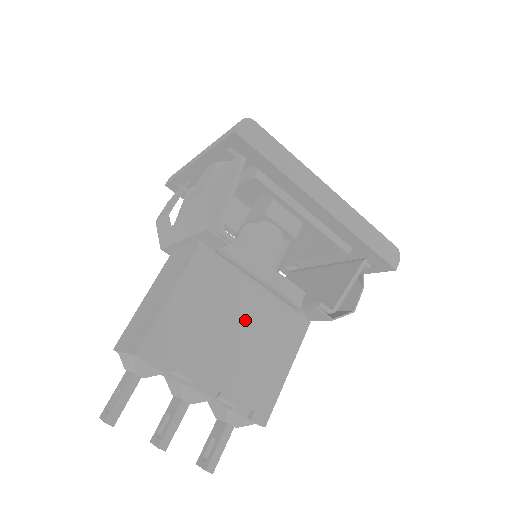
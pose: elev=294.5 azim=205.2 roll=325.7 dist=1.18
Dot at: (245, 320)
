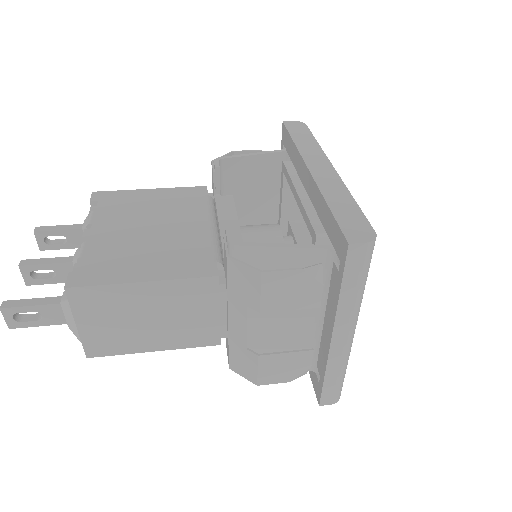
Dot at: (170, 229)
